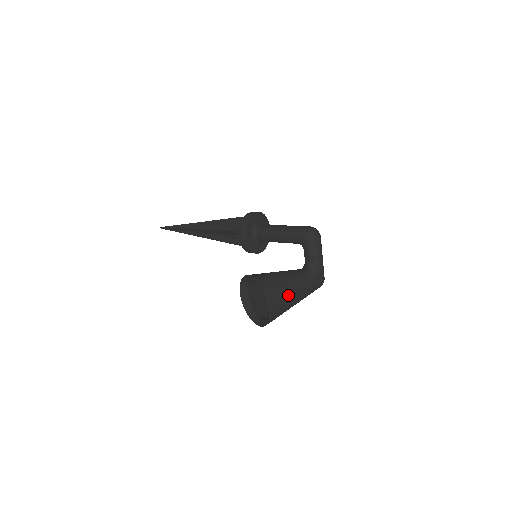
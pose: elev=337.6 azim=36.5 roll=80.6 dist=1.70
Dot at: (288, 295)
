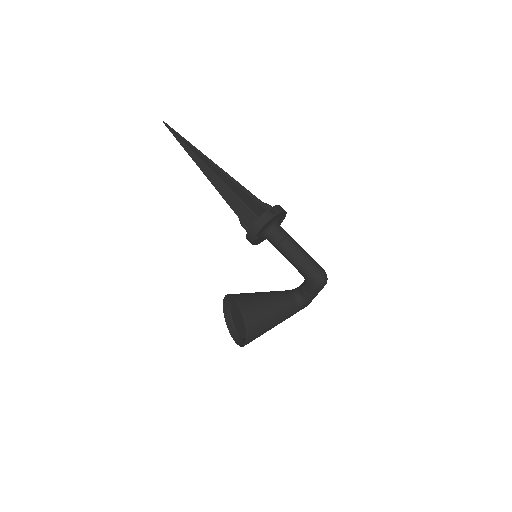
Dot at: (268, 330)
